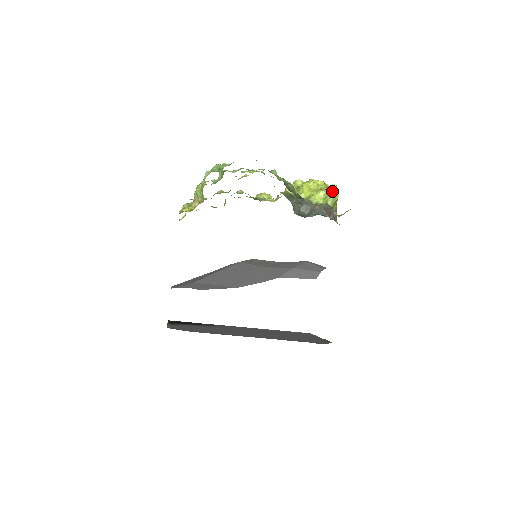
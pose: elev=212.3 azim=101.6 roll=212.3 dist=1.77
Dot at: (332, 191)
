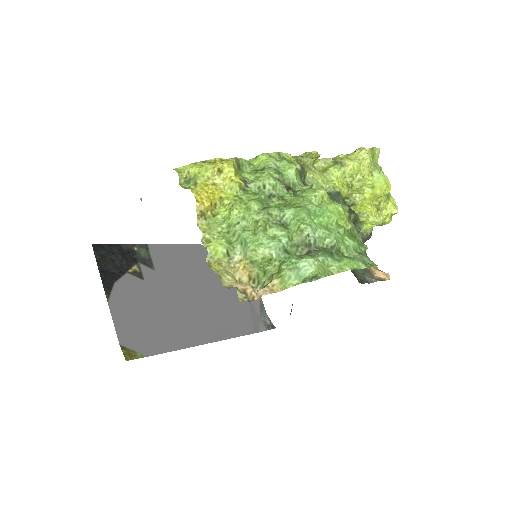
Dot at: (389, 219)
